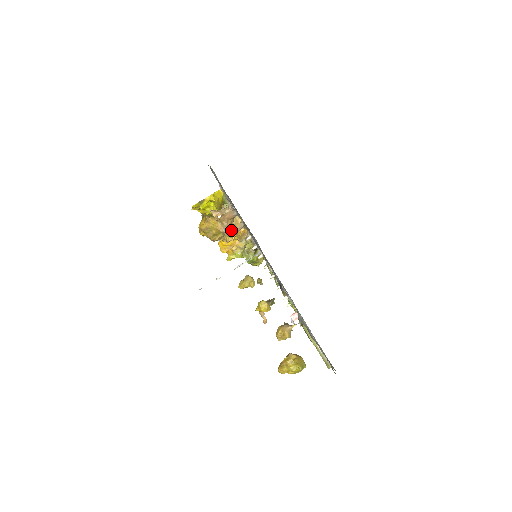
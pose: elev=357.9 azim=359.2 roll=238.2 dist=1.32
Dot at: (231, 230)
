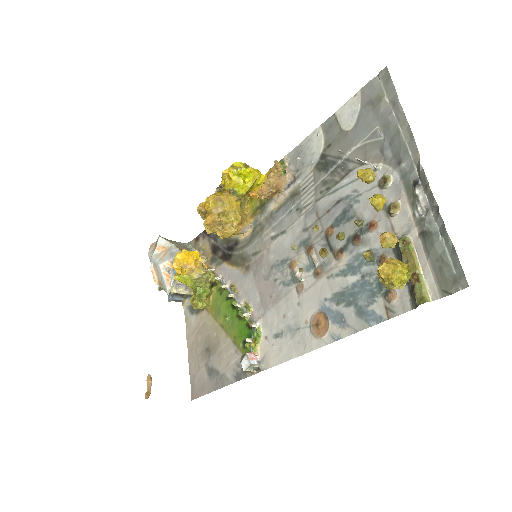
Dot at: (241, 220)
